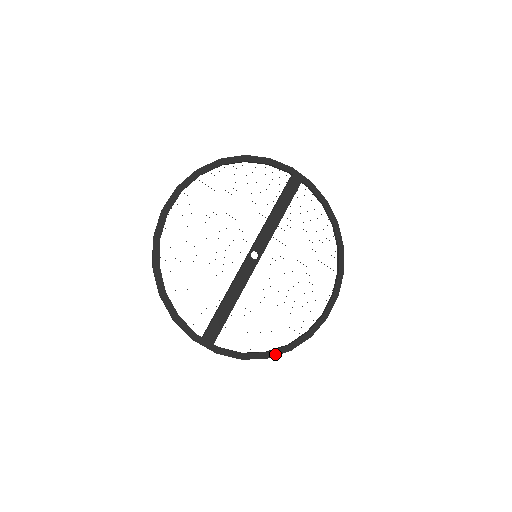
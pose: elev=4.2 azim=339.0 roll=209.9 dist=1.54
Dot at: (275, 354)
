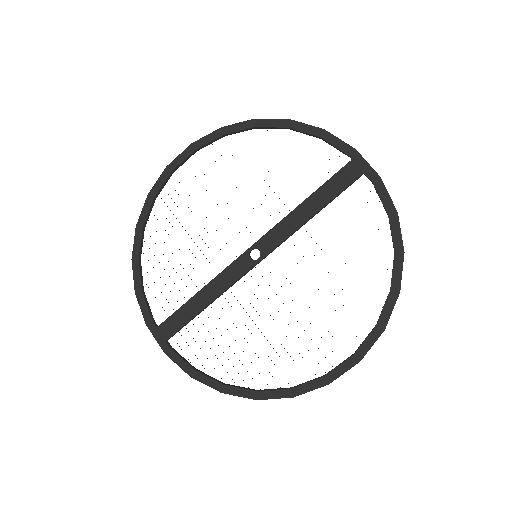
Dot at: (233, 392)
